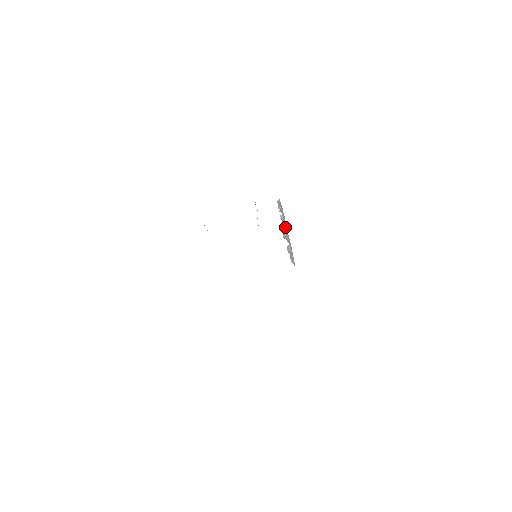
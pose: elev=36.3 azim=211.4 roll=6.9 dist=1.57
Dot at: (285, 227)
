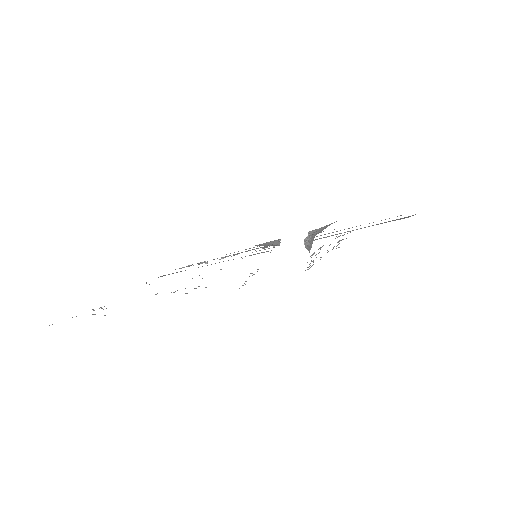
Dot at: occluded
